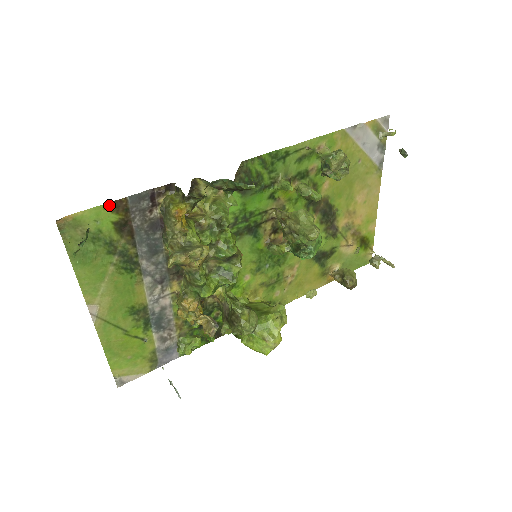
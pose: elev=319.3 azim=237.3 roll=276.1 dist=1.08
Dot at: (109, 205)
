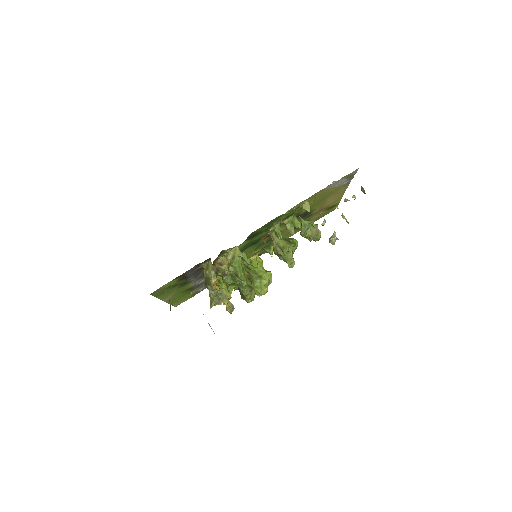
Dot at: (175, 278)
